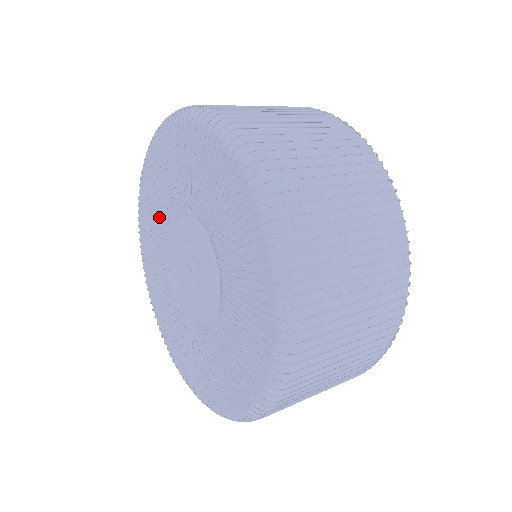
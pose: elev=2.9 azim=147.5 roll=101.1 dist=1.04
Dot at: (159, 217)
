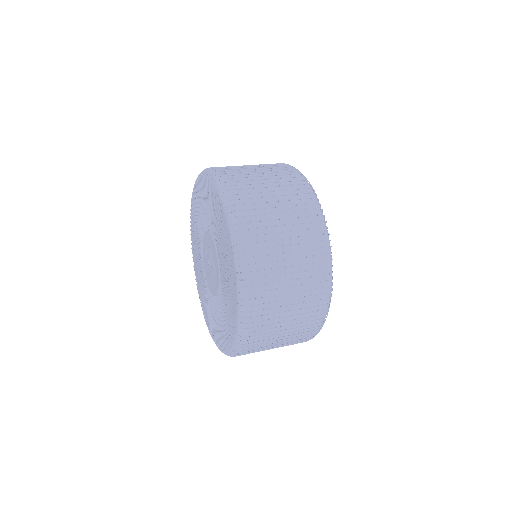
Dot at: (200, 221)
